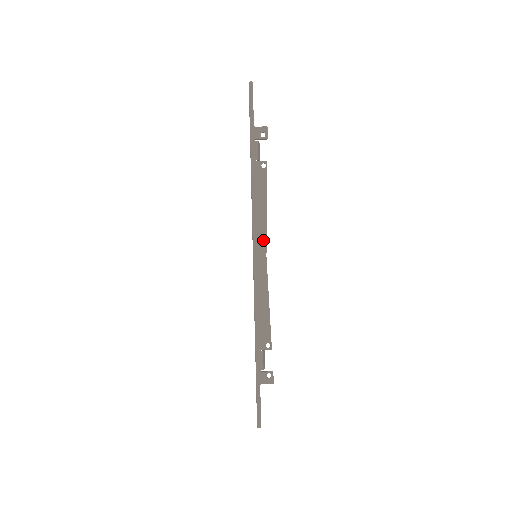
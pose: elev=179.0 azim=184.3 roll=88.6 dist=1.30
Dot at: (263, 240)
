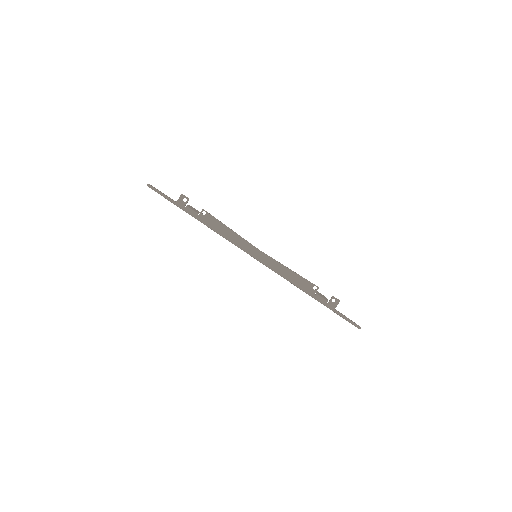
Dot at: (249, 246)
